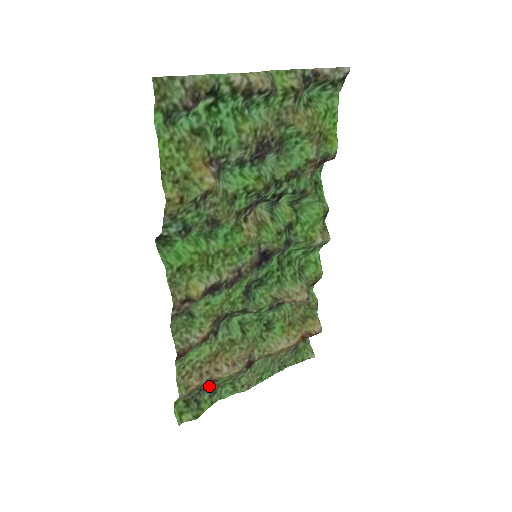
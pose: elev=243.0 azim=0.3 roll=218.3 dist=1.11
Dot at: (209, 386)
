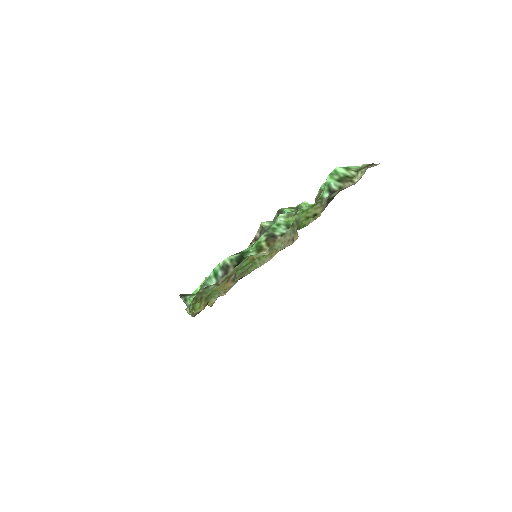
Dot at: occluded
